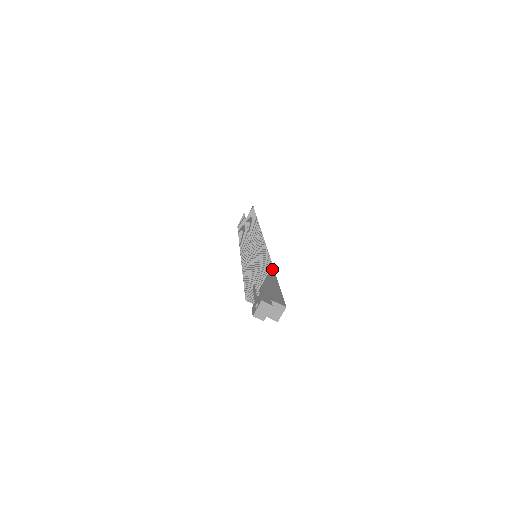
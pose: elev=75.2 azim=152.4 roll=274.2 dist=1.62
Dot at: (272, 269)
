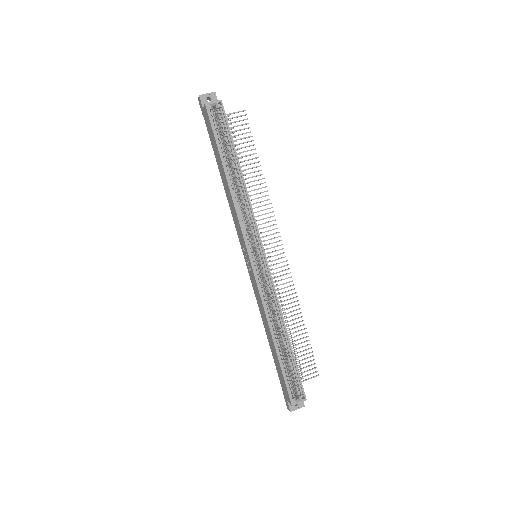
Dot at: (251, 207)
